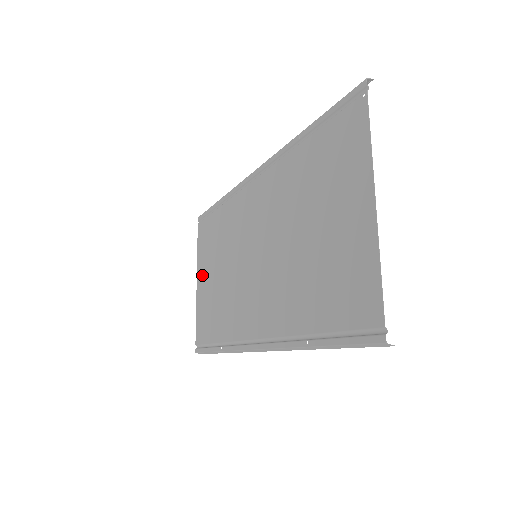
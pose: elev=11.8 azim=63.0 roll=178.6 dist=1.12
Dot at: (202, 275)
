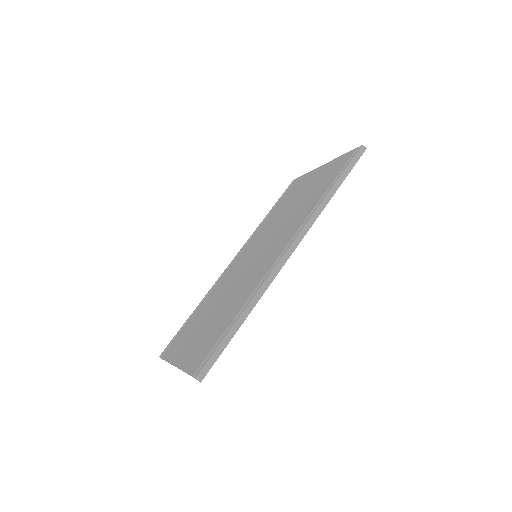
Dot at: (183, 350)
